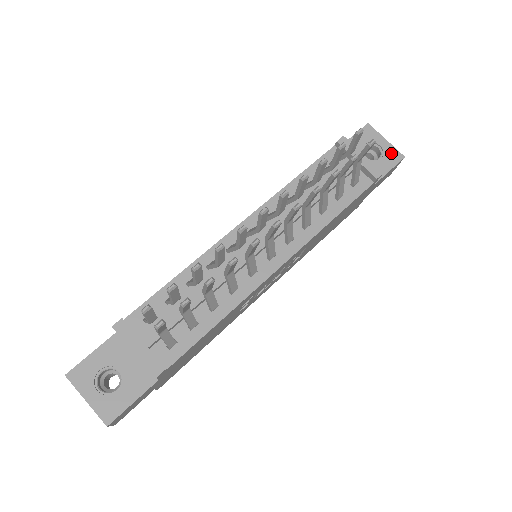
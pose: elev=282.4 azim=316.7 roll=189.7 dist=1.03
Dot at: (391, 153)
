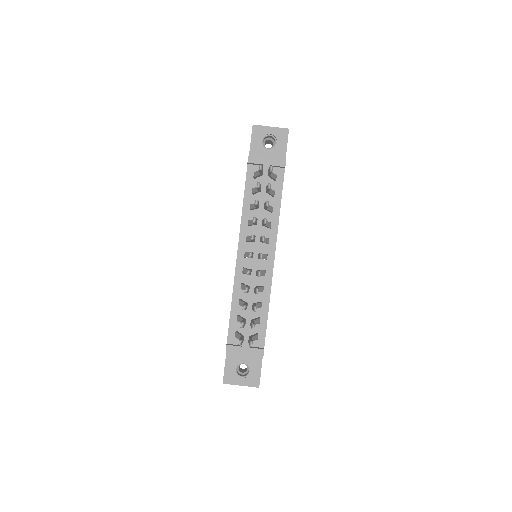
Dot at: (280, 133)
